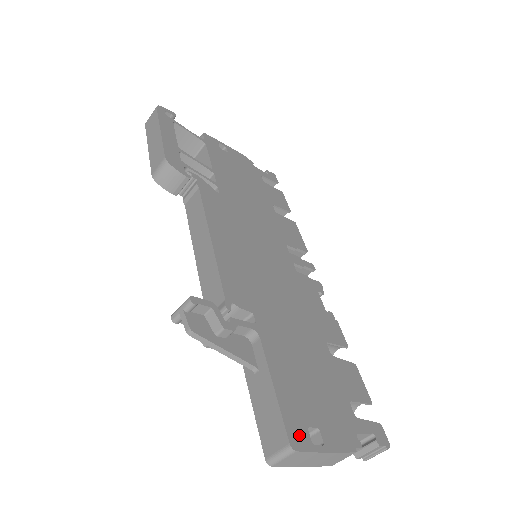
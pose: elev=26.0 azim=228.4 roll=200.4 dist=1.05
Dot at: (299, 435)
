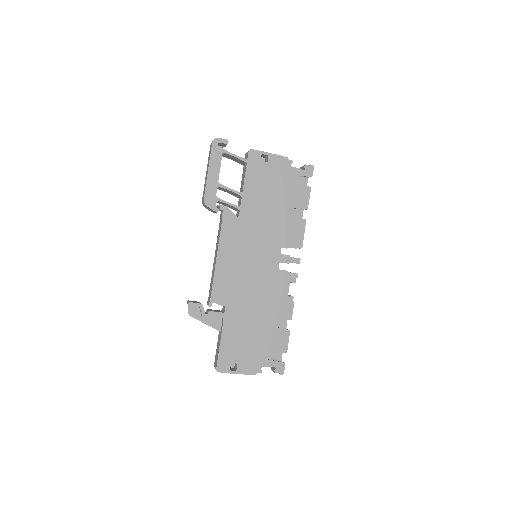
Dot at: (223, 366)
